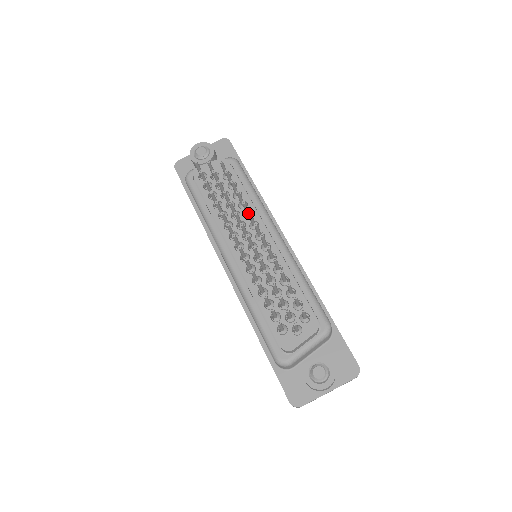
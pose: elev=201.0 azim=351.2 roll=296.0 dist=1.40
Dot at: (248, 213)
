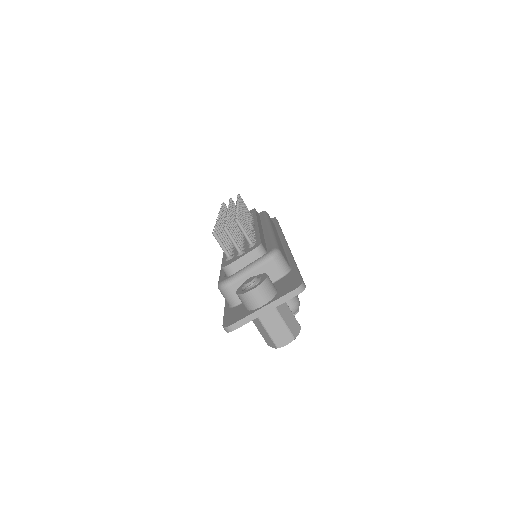
Dot at: (236, 202)
